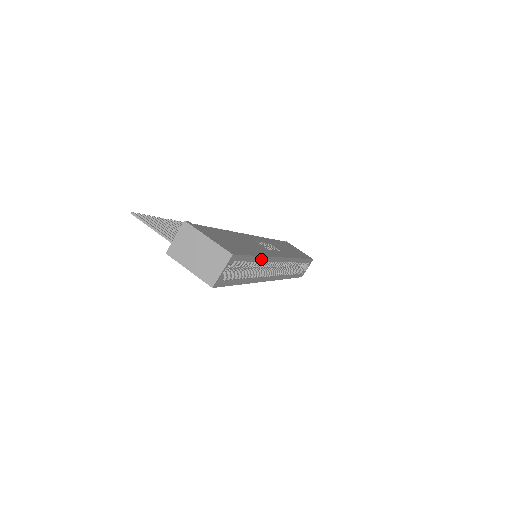
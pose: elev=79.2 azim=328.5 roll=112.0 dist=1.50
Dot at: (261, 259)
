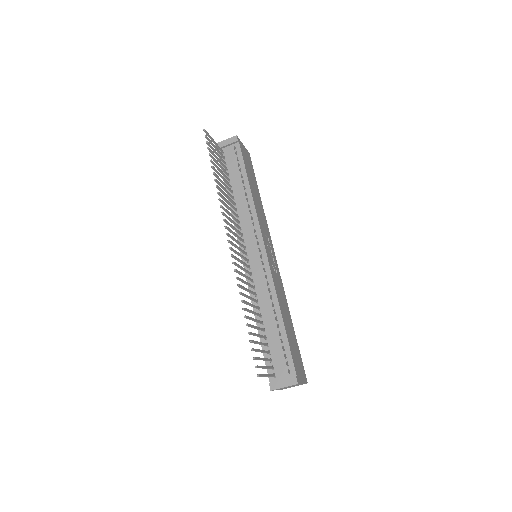
Dot at: occluded
